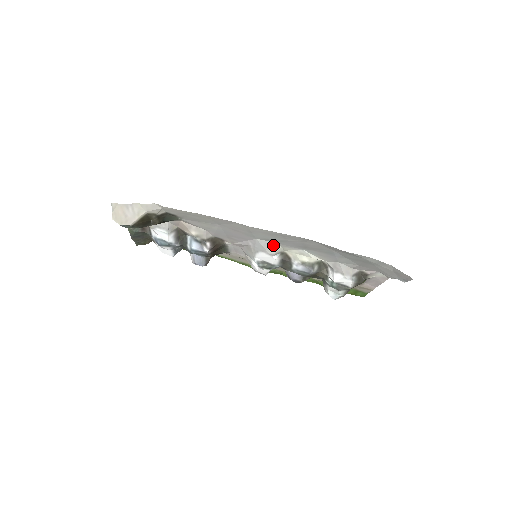
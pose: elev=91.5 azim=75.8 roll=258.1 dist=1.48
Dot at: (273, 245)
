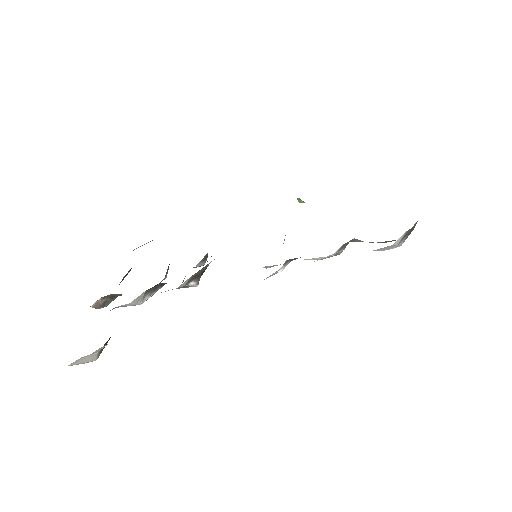
Dot at: (269, 276)
